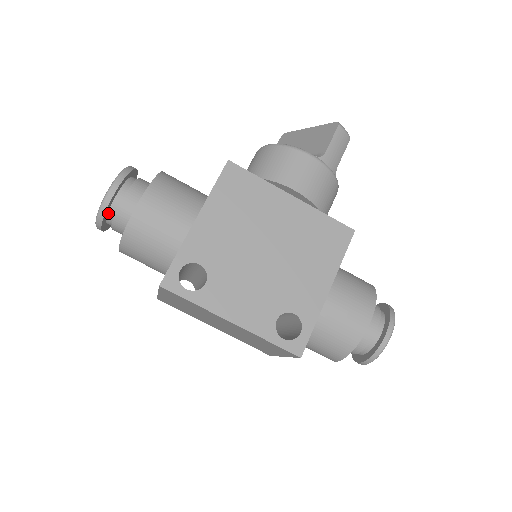
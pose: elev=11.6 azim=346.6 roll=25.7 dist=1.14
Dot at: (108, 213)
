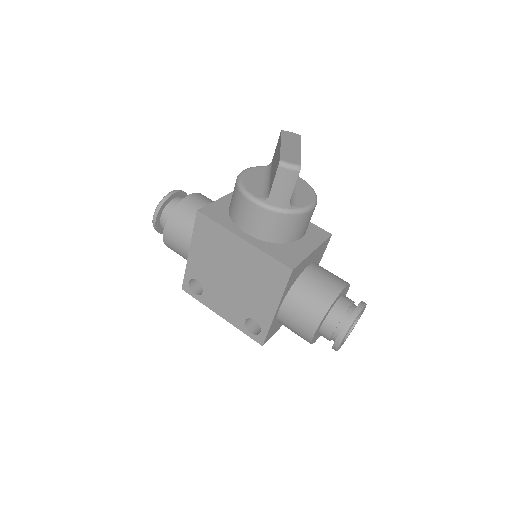
Dot at: occluded
